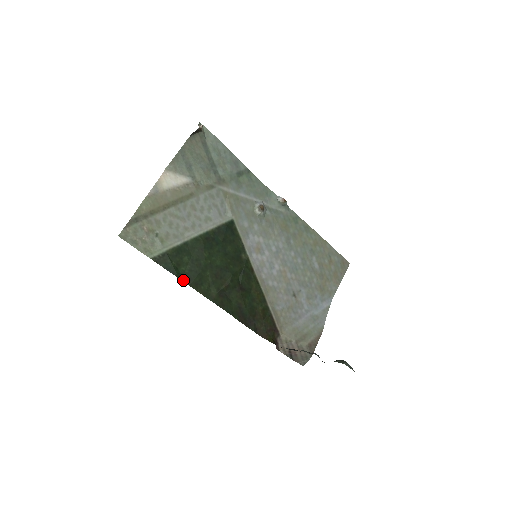
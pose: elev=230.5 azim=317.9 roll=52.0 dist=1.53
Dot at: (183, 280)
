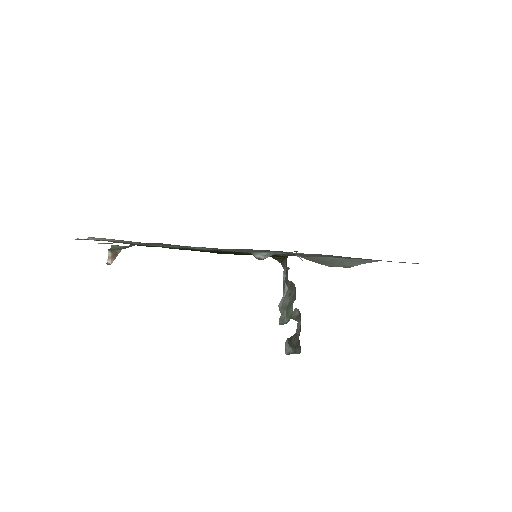
Dot at: occluded
